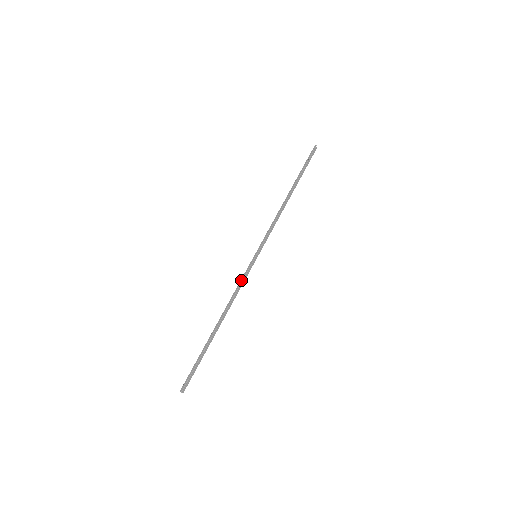
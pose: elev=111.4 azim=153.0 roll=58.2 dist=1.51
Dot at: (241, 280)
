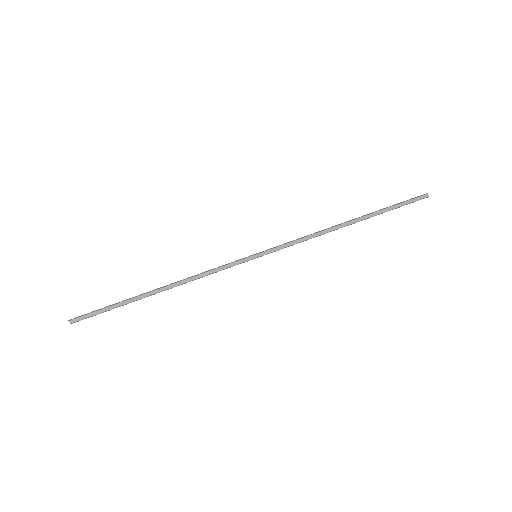
Dot at: (219, 267)
